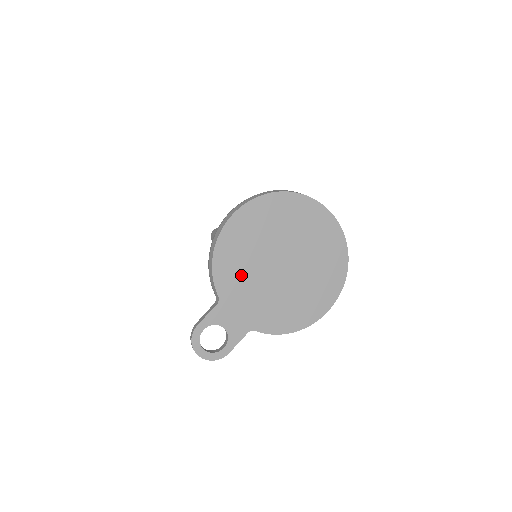
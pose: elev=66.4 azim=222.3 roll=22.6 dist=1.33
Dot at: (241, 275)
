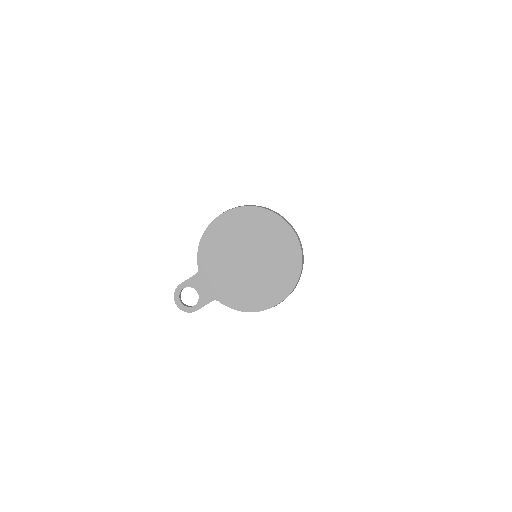
Dot at: (217, 258)
